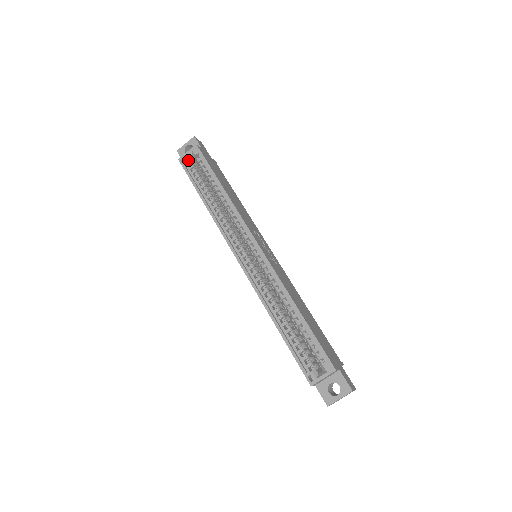
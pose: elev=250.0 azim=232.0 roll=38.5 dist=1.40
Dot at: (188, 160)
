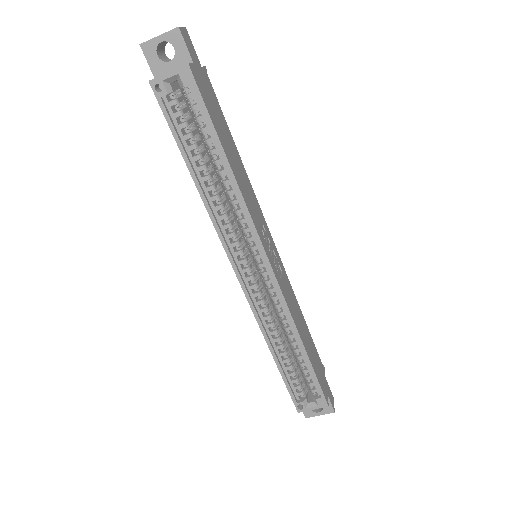
Dot at: (168, 89)
